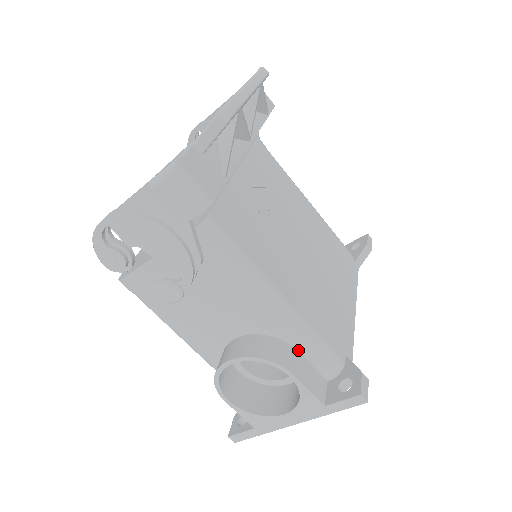
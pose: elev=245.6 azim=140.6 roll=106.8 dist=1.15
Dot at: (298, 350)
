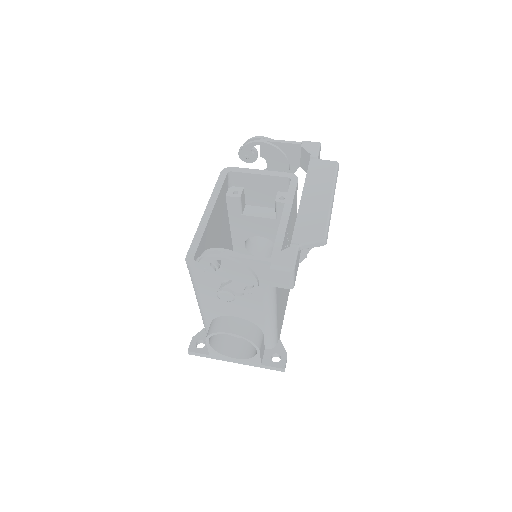
Dot at: (264, 335)
